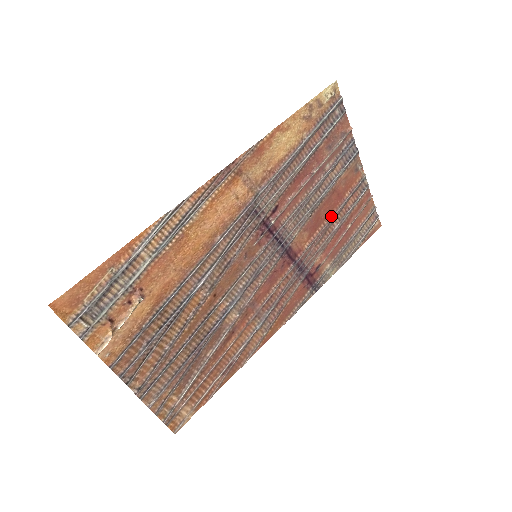
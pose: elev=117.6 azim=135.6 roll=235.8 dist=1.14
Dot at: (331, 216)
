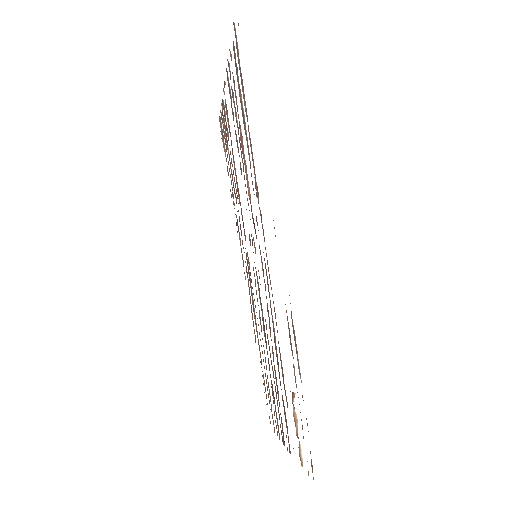
Dot at: (233, 157)
